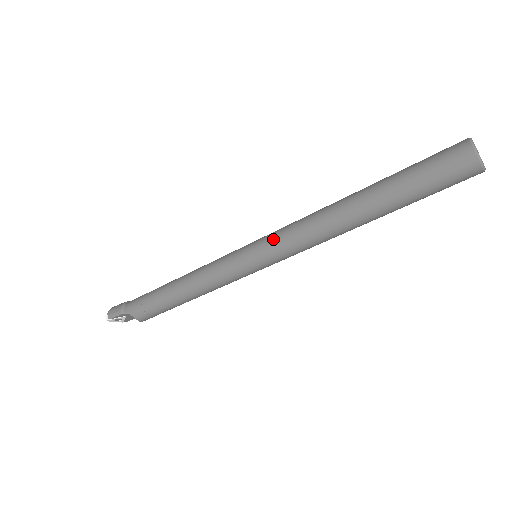
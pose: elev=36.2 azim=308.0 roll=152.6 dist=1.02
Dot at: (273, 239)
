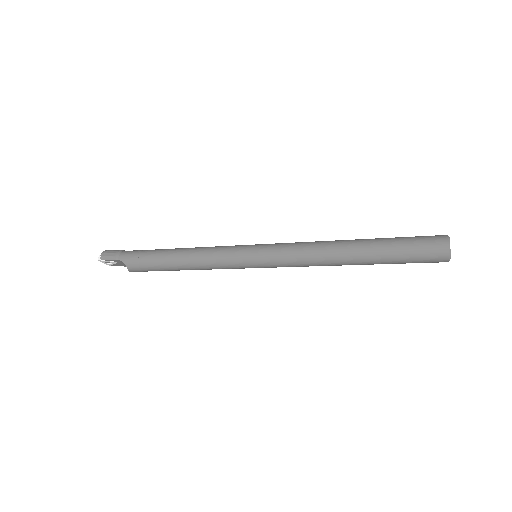
Dot at: (278, 249)
